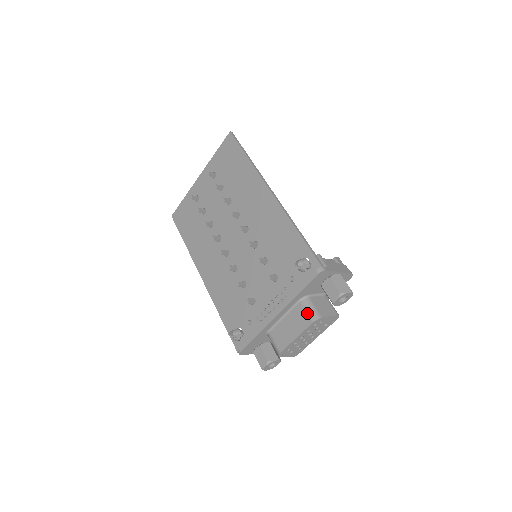
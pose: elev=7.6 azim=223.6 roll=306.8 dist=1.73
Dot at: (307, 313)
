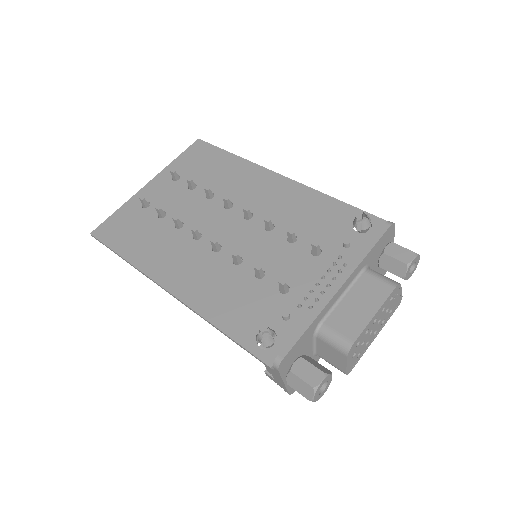
Dot at: (381, 280)
